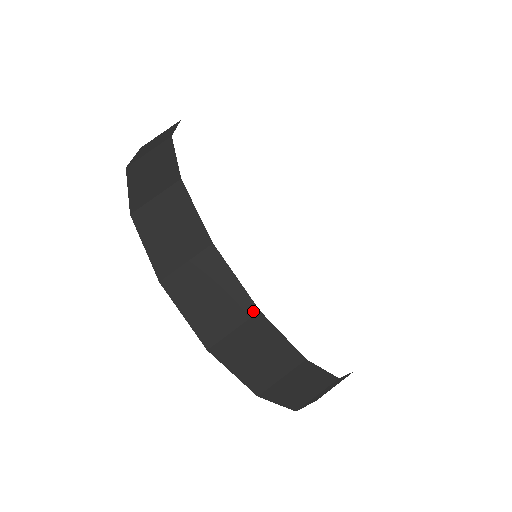
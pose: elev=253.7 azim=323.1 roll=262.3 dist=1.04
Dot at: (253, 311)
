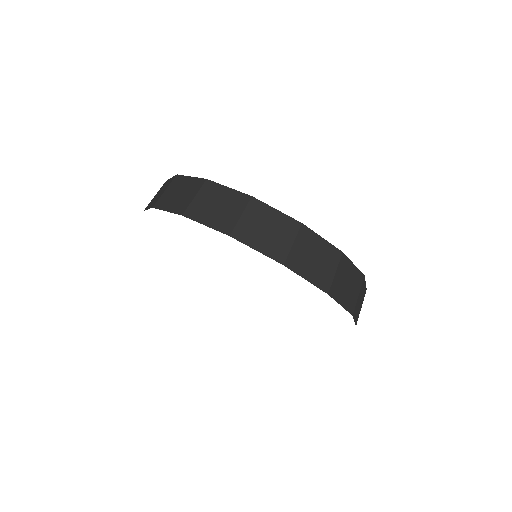
Dot at: (298, 225)
